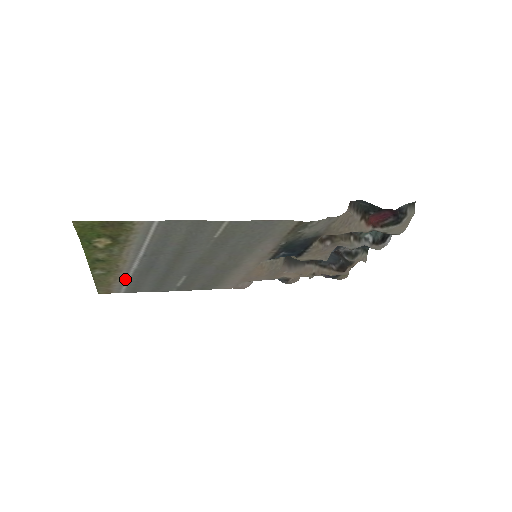
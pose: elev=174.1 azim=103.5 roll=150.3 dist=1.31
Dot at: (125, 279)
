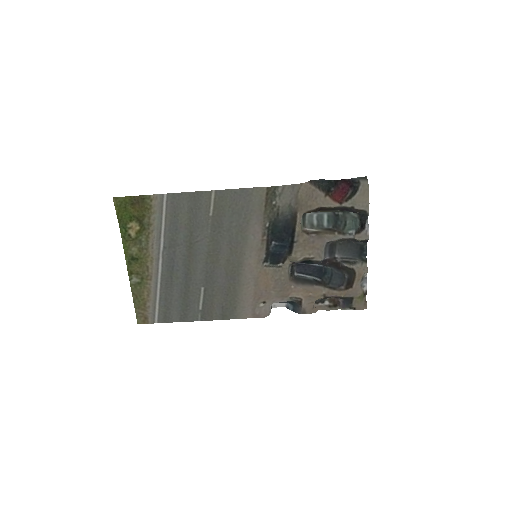
Dot at: (156, 294)
